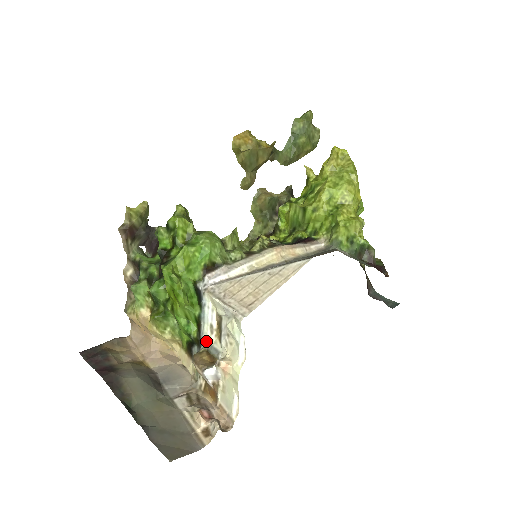
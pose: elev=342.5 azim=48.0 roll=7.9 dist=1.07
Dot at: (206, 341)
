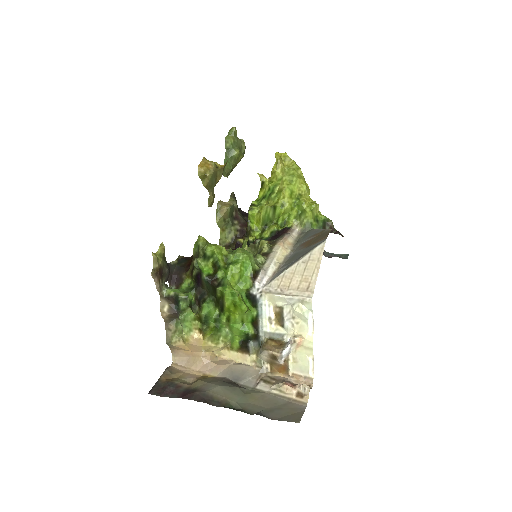
Dot at: (267, 332)
